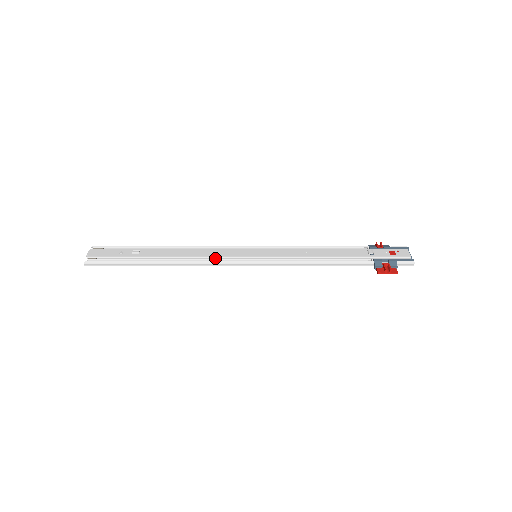
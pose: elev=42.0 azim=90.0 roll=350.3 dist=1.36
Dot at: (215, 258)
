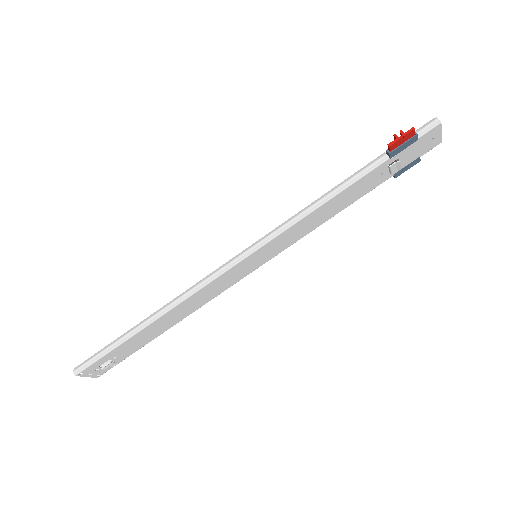
Dot at: occluded
